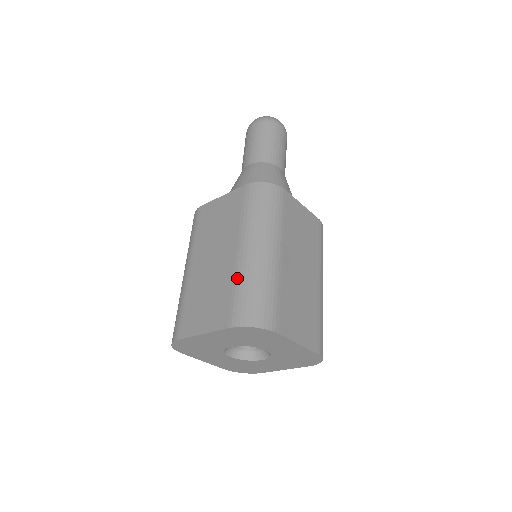
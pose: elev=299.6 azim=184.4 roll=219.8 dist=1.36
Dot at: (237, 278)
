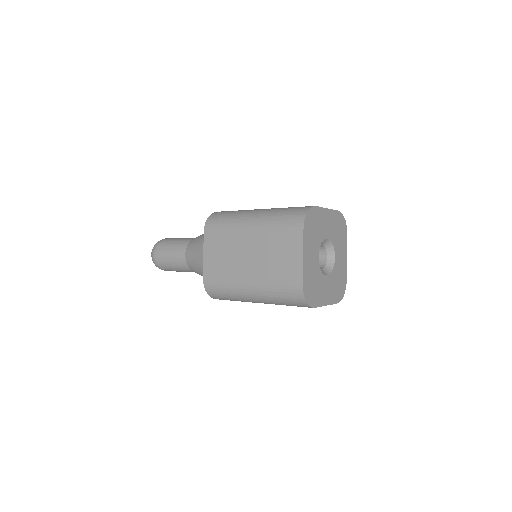
Dot at: occluded
